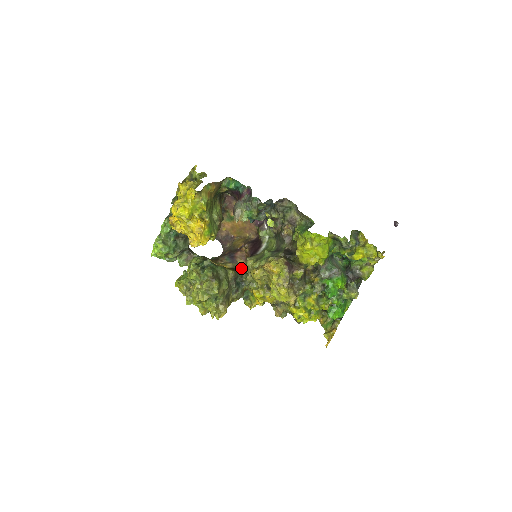
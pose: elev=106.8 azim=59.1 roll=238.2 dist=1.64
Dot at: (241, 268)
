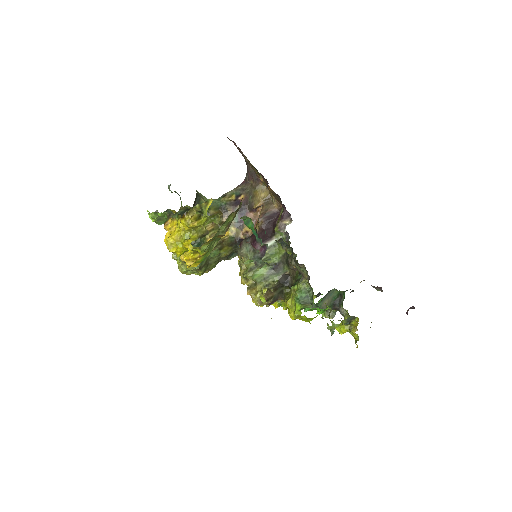
Dot at: (242, 240)
